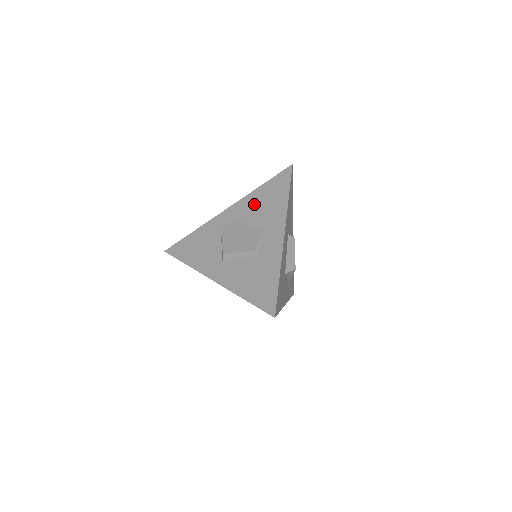
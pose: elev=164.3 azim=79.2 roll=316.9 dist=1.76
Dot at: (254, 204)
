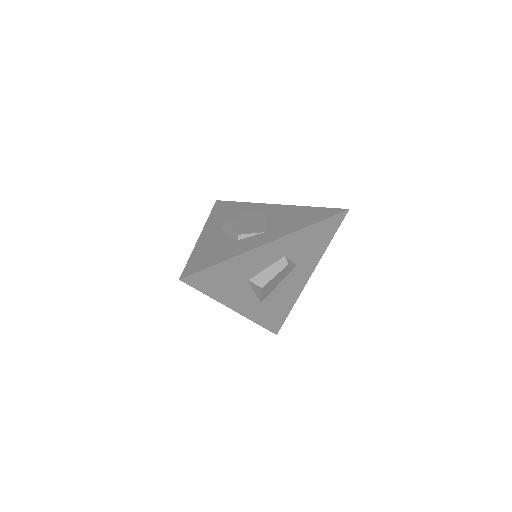
Dot at: (290, 213)
